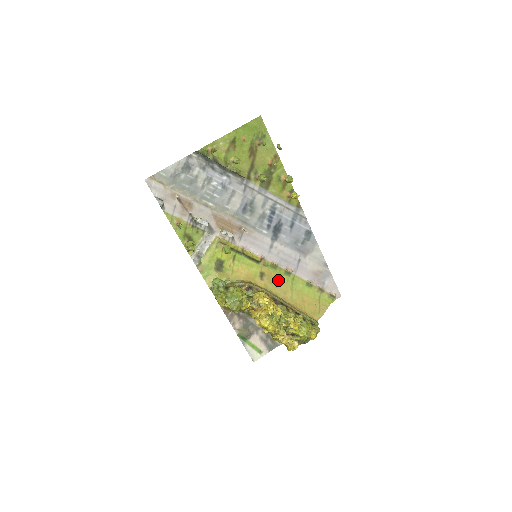
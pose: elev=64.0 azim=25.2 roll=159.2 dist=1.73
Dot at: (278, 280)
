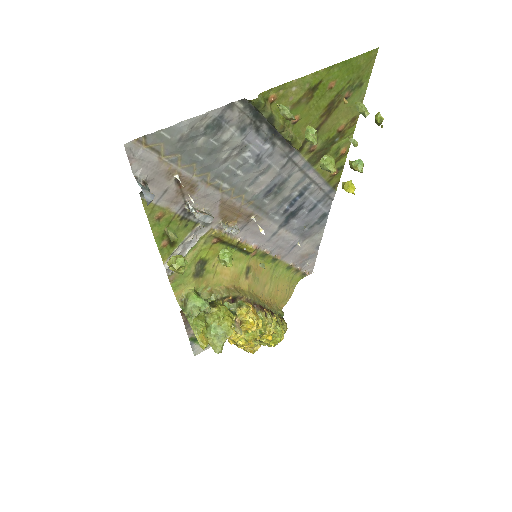
Dot at: (262, 271)
